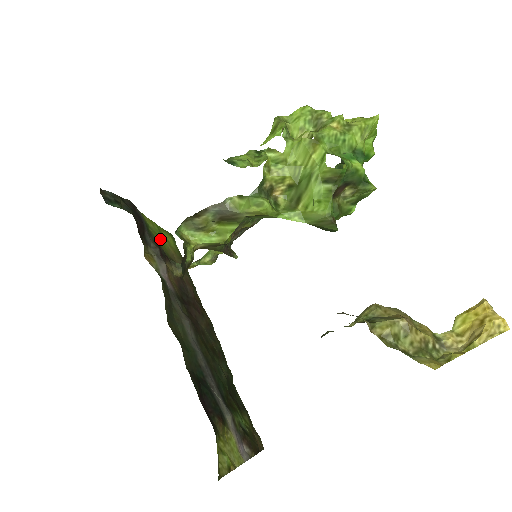
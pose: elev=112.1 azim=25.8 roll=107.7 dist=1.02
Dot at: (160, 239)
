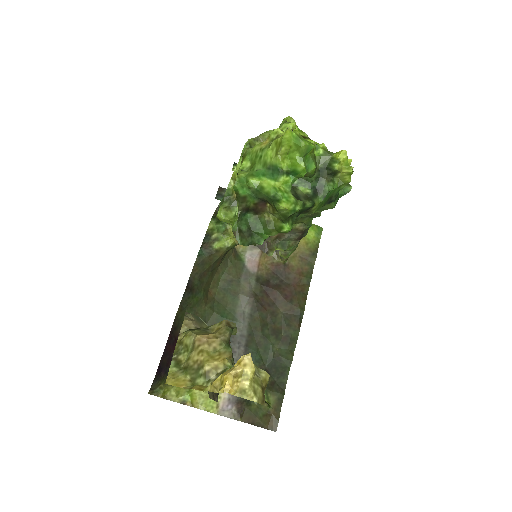
Dot at: occluded
